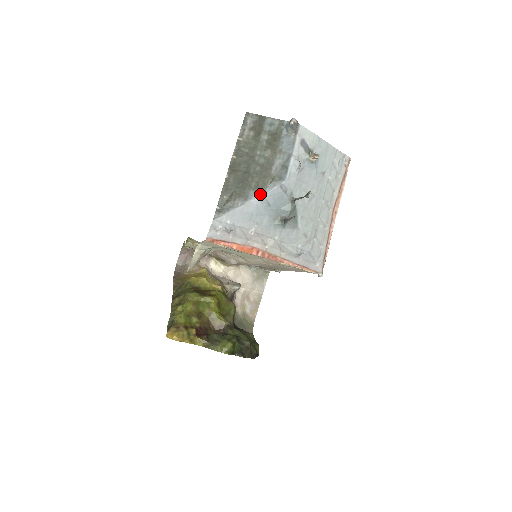
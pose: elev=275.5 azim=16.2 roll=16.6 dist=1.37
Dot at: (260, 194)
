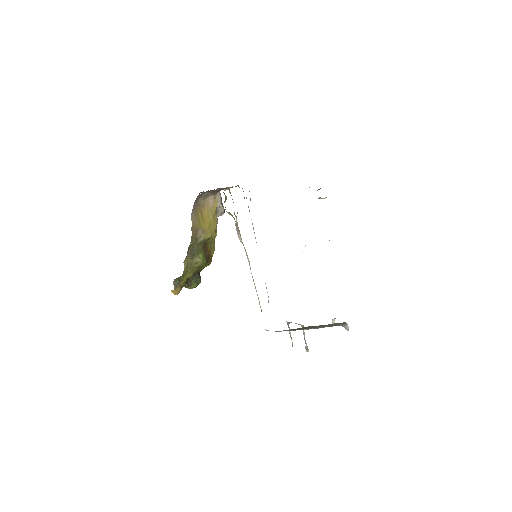
Dot at: occluded
